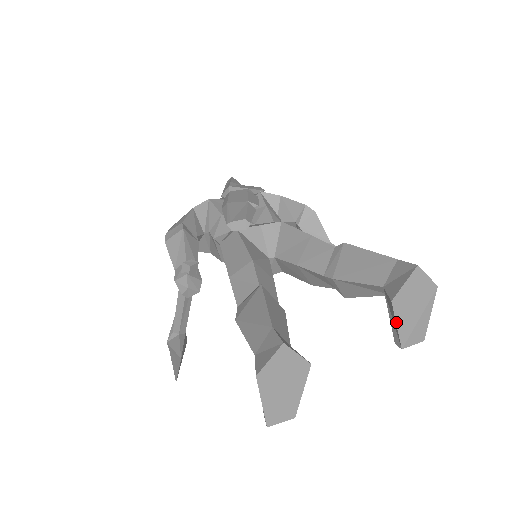
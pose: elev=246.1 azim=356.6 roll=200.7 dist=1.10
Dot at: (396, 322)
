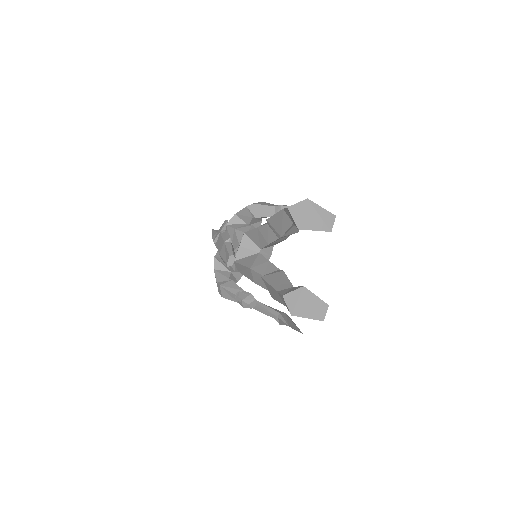
Dot at: (312, 230)
